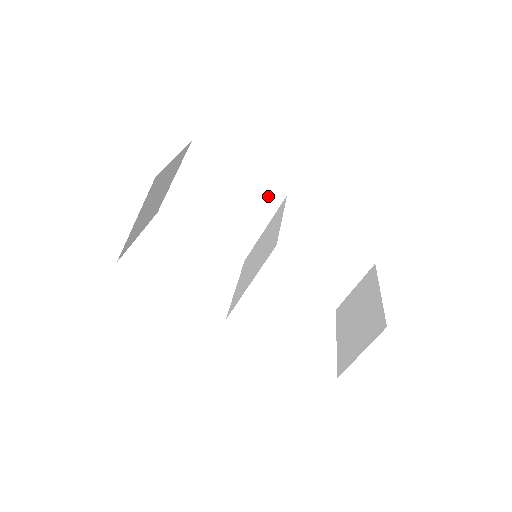
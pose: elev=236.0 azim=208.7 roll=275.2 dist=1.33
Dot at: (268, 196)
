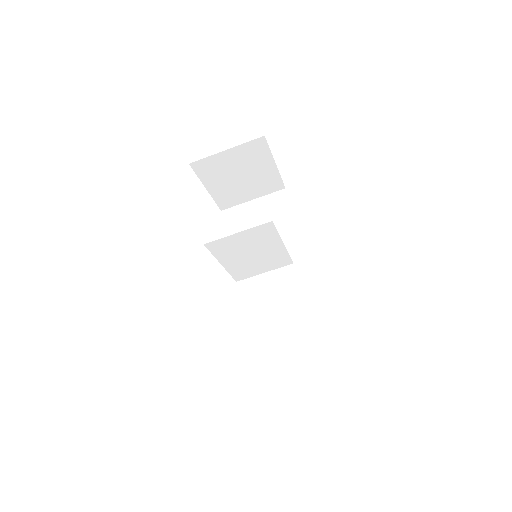
Dot at: (295, 251)
